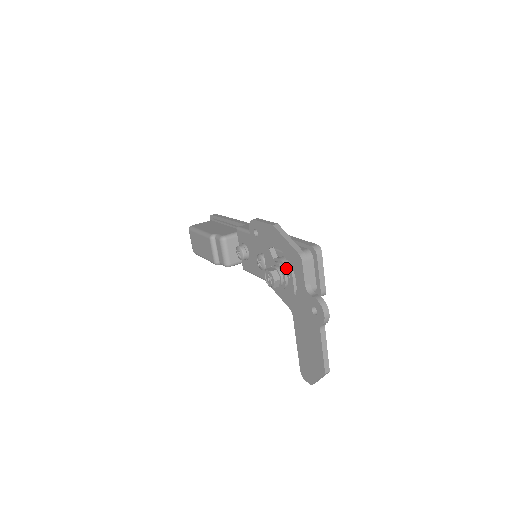
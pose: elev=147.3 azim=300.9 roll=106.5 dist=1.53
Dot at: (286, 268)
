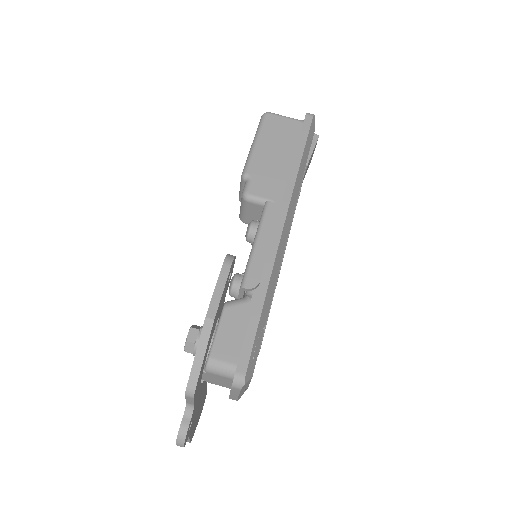
Dot at: occluded
